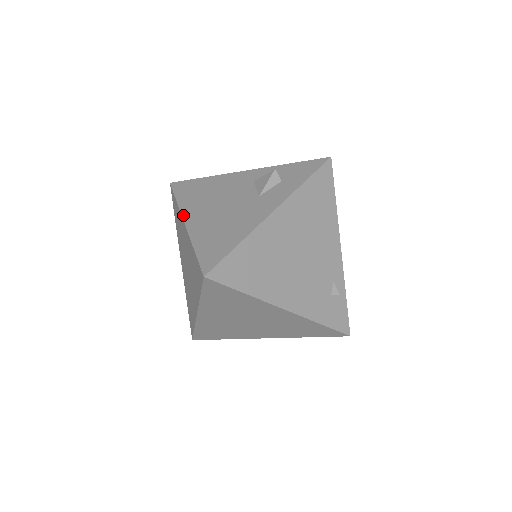
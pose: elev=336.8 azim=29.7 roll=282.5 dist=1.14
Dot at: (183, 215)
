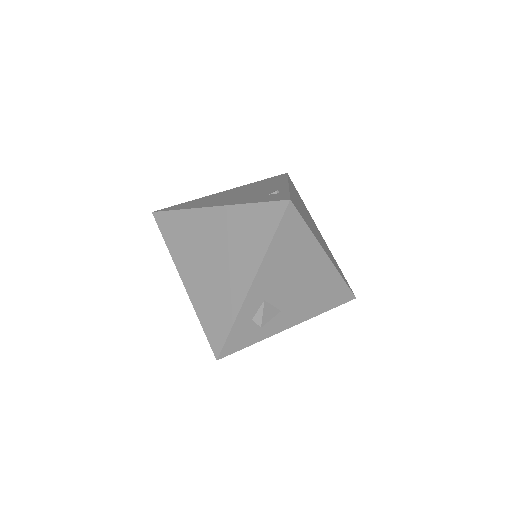
Dot at: occluded
